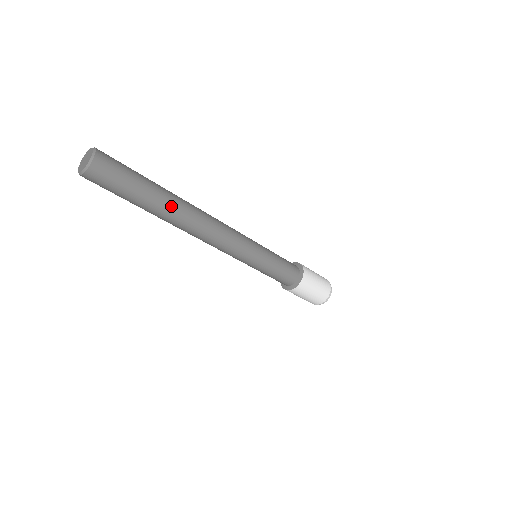
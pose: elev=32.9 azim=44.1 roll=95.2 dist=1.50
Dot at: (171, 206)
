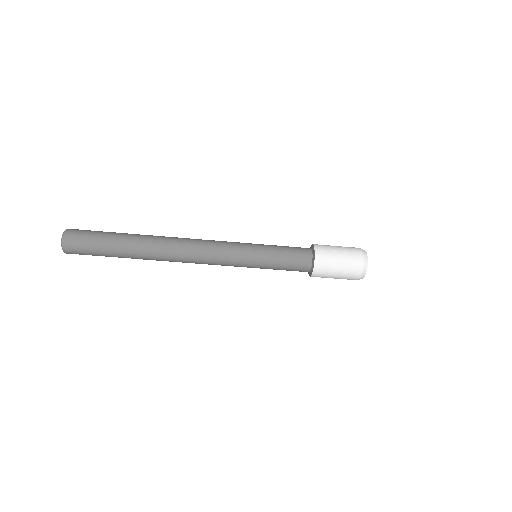
Dot at: (140, 245)
